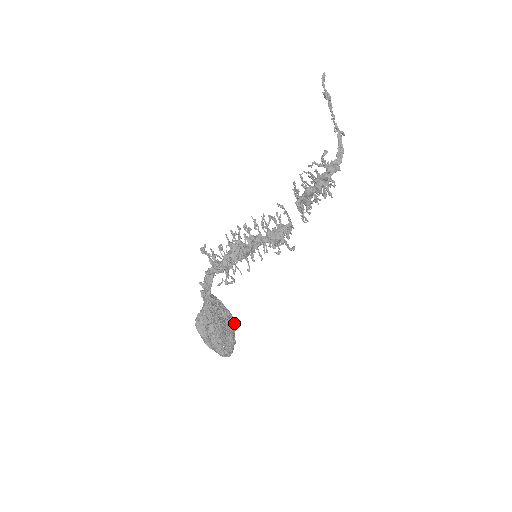
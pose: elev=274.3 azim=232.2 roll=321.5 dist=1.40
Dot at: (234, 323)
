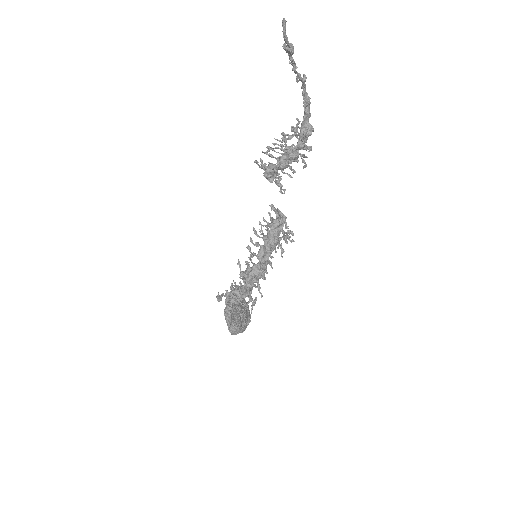
Dot at: occluded
